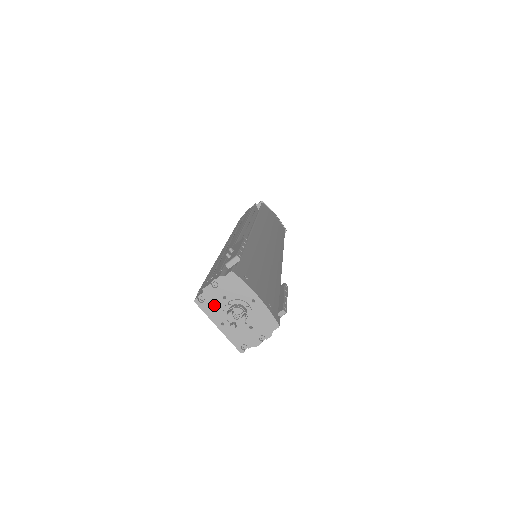
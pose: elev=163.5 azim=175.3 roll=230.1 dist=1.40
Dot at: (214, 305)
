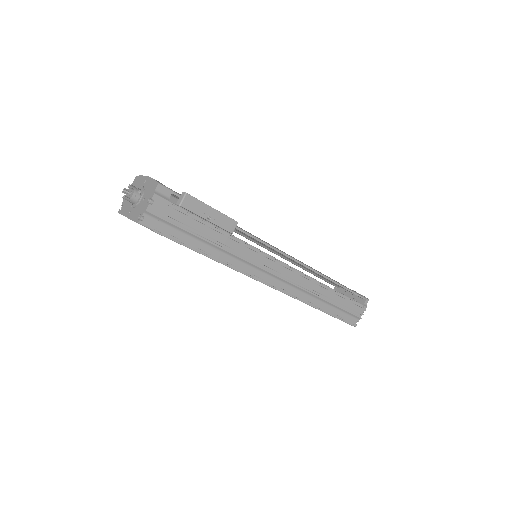
Dot at: (127, 205)
